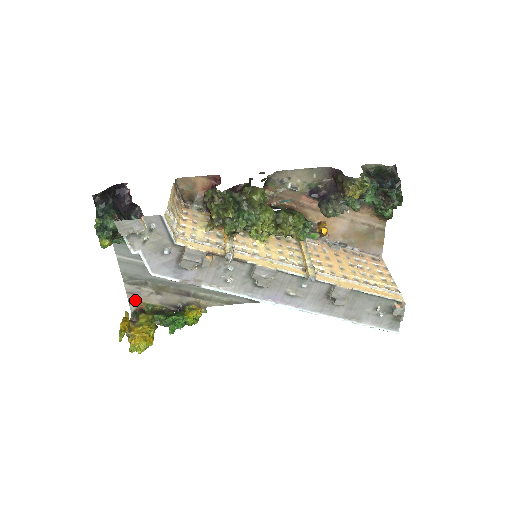
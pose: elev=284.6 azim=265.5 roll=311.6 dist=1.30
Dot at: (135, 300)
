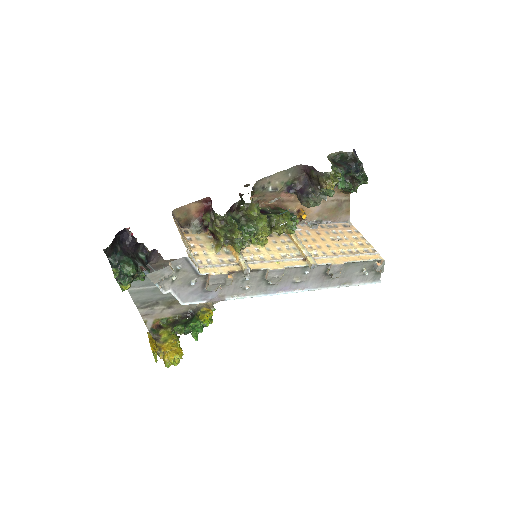
Dot at: (150, 319)
